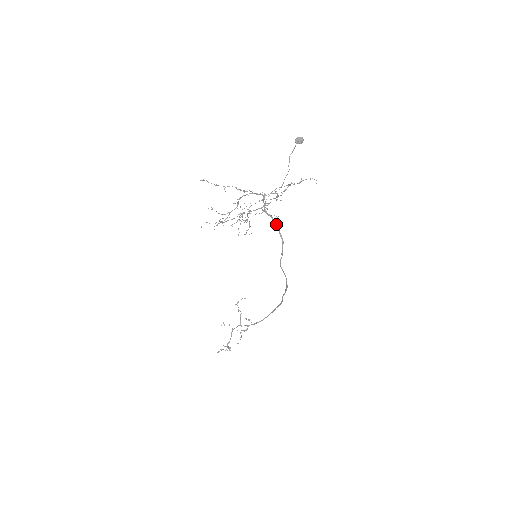
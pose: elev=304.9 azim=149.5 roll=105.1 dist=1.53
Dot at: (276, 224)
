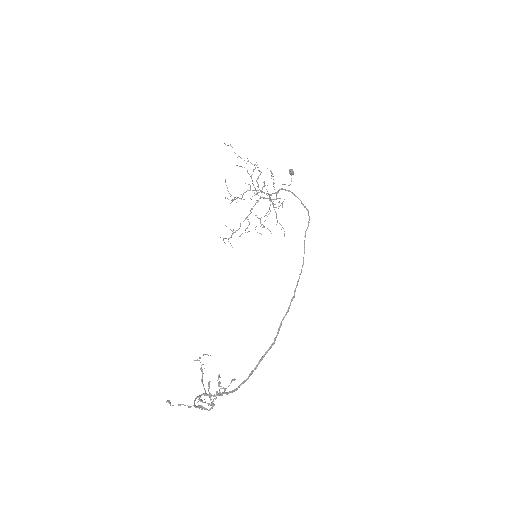
Dot at: (298, 198)
